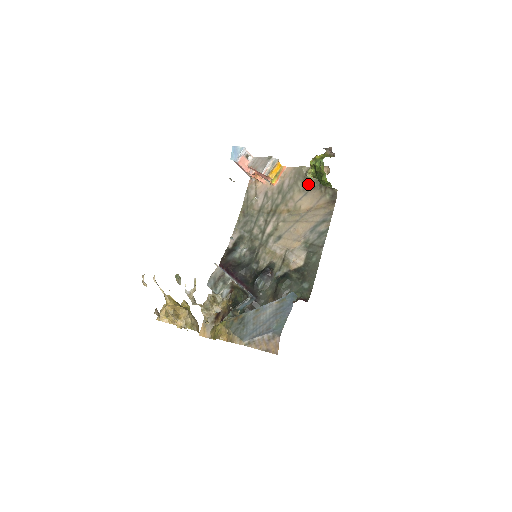
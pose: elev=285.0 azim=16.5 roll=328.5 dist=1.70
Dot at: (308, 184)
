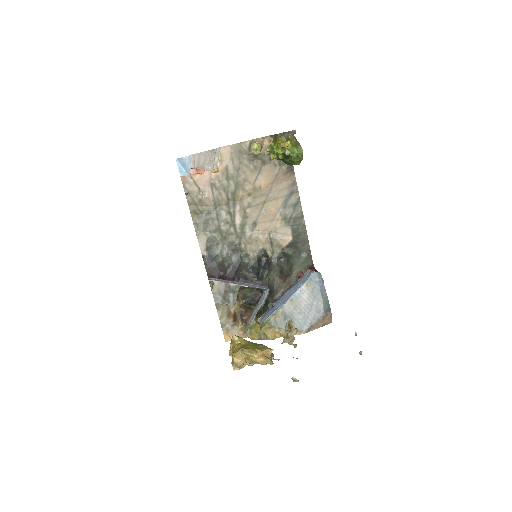
Dot at: (257, 161)
